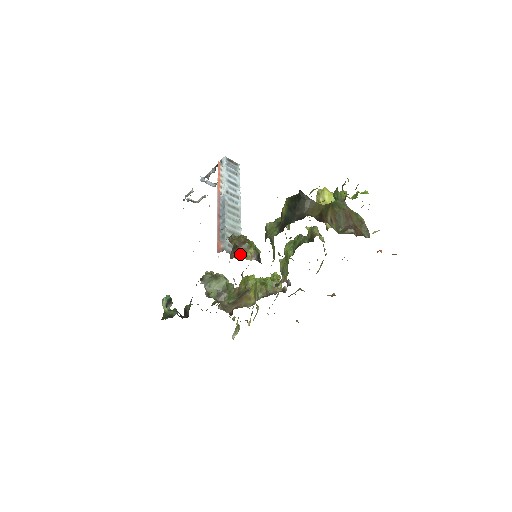
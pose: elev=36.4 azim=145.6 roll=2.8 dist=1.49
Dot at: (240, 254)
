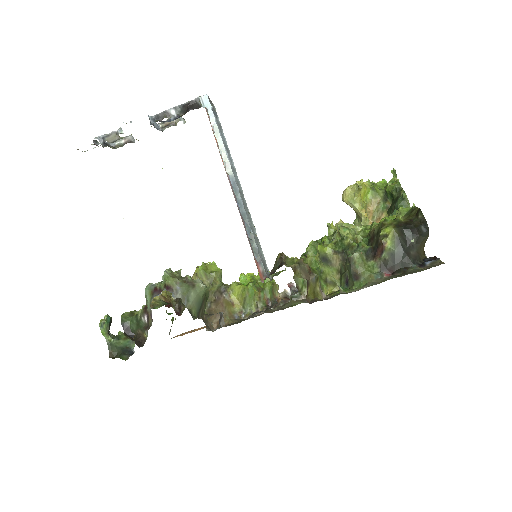
Dot at: (312, 292)
